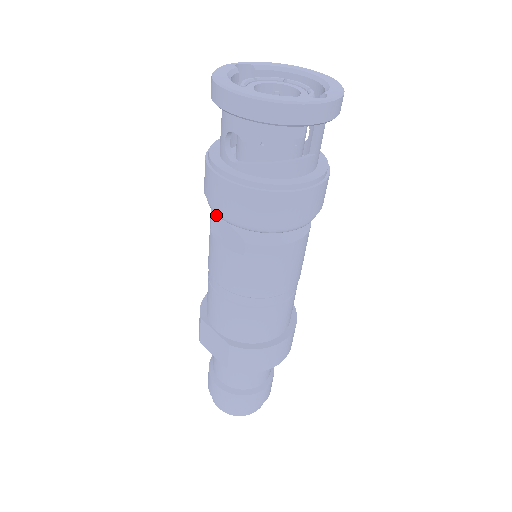
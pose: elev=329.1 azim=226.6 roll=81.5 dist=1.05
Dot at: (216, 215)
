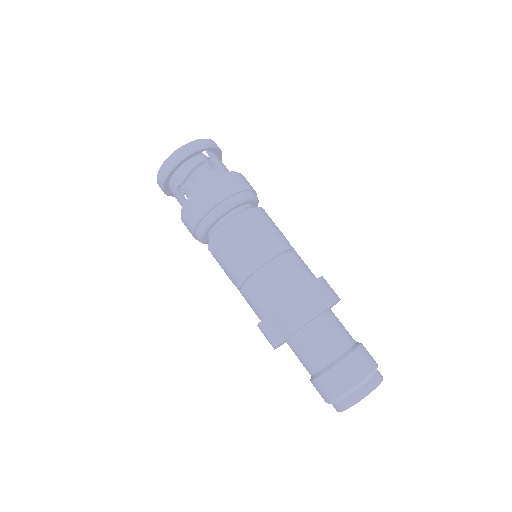
Dot at: (208, 243)
